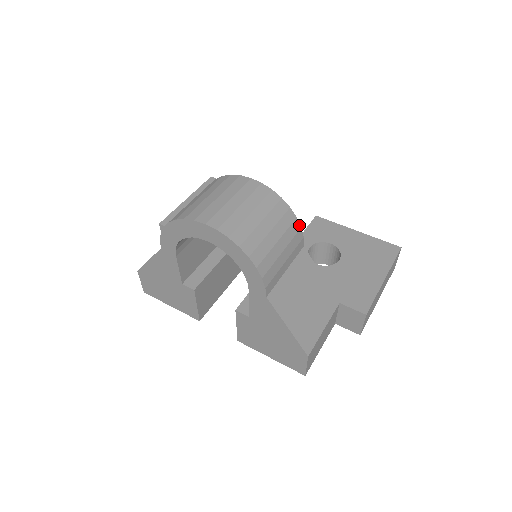
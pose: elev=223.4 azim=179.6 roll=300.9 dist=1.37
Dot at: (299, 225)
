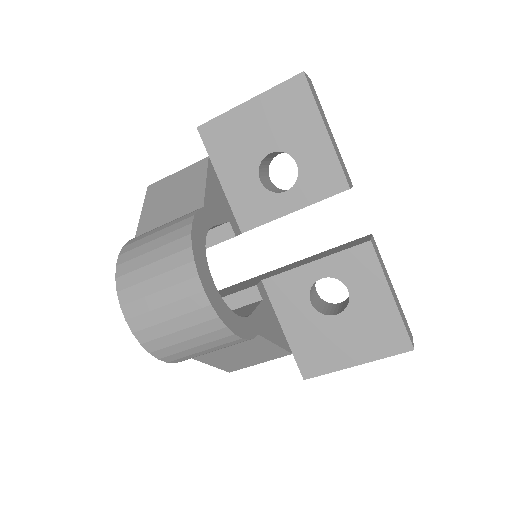
Dot at: (245, 339)
